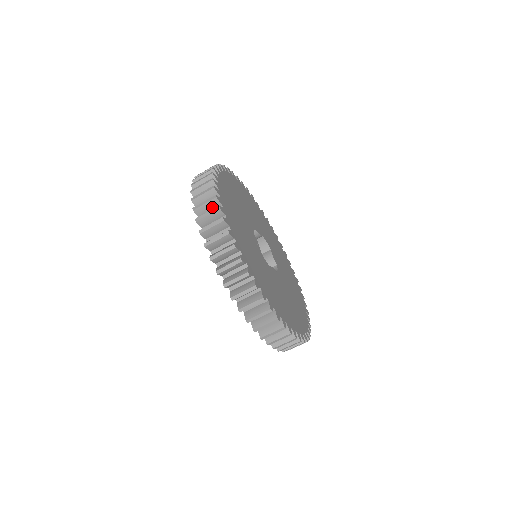
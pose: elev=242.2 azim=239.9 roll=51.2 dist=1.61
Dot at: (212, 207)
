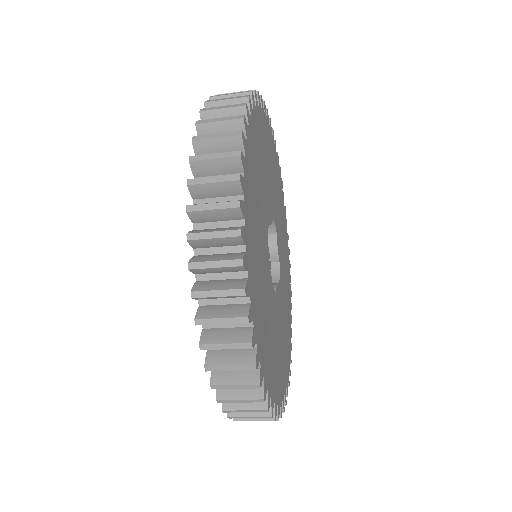
Dot at: (227, 271)
